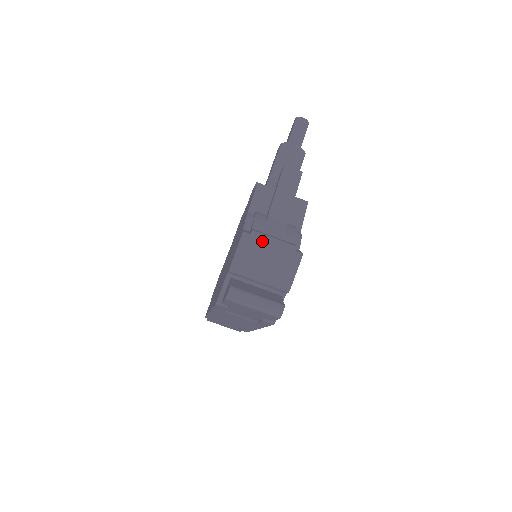
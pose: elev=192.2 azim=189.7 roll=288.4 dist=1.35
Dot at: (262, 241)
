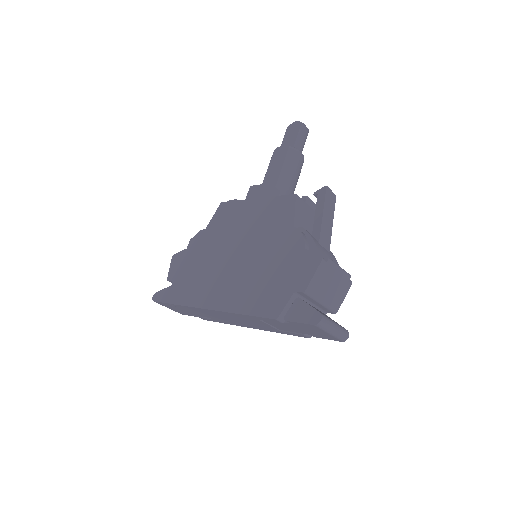
Dot at: (333, 268)
